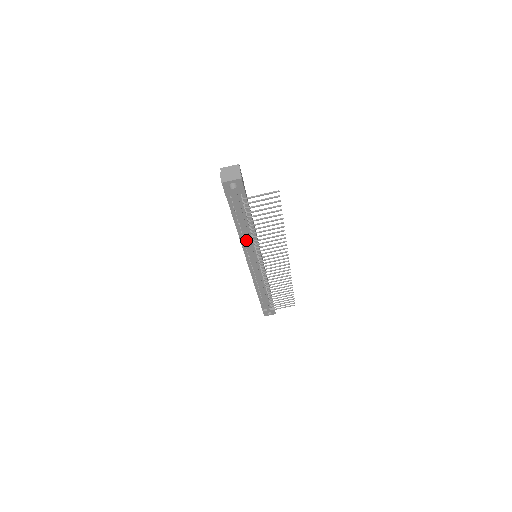
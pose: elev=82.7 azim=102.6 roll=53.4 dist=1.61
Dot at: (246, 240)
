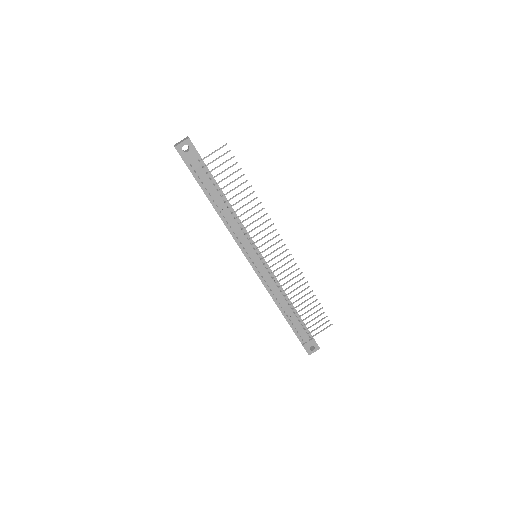
Dot at: (230, 224)
